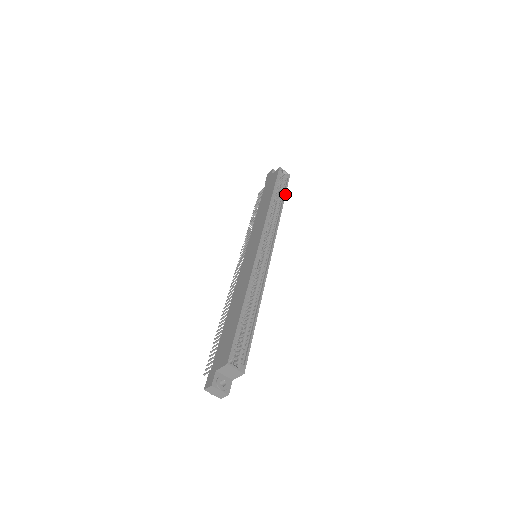
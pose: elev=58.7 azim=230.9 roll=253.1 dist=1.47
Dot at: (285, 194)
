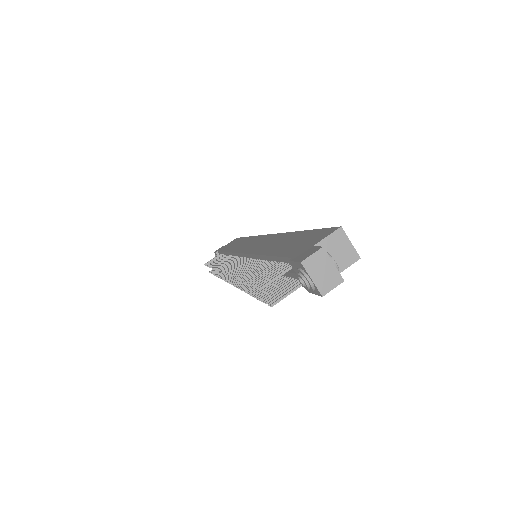
Dot at: occluded
